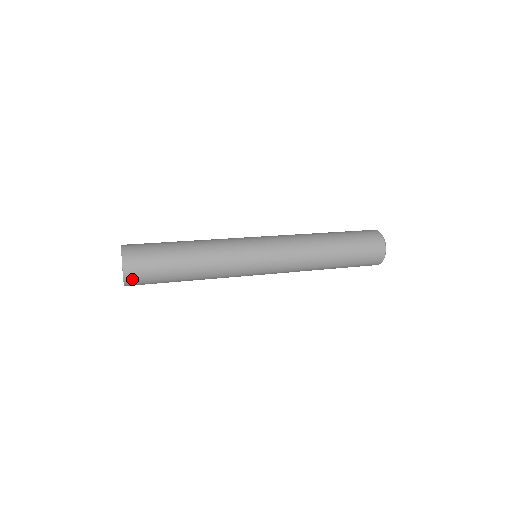
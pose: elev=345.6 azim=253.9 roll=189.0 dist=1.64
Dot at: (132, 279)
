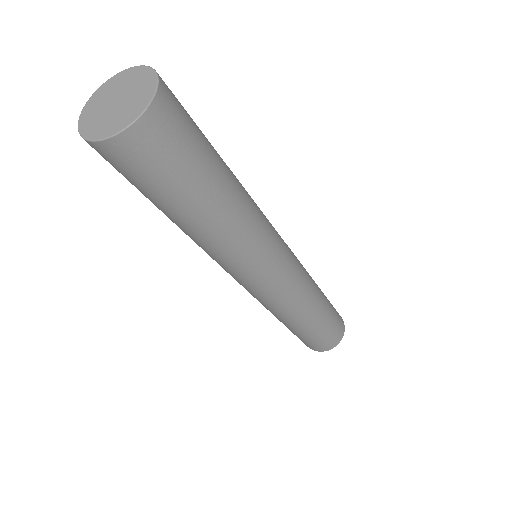
Dot at: (164, 112)
